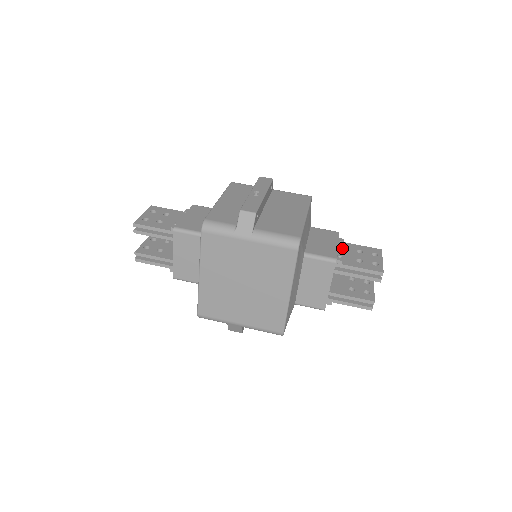
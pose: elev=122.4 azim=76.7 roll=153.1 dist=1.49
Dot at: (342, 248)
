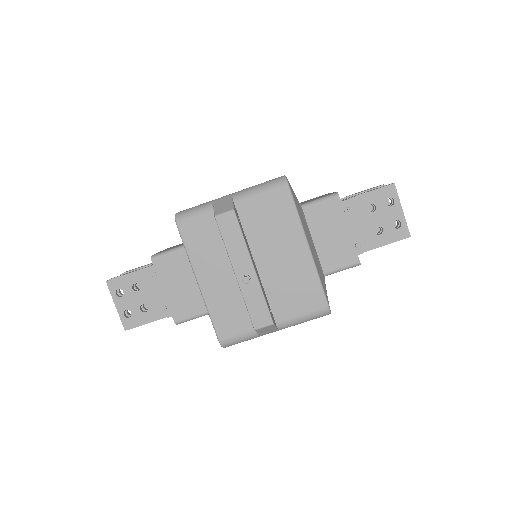
Dot at: (354, 225)
